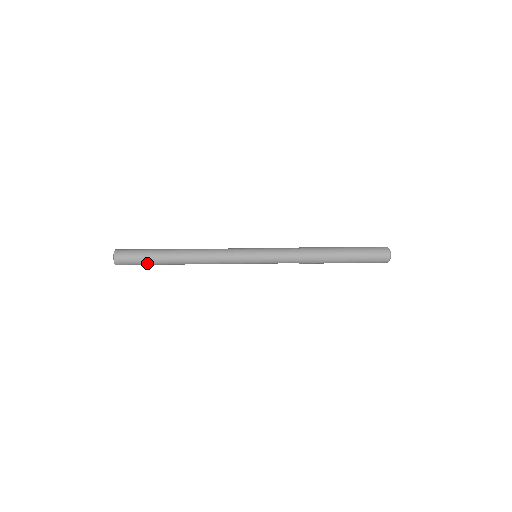
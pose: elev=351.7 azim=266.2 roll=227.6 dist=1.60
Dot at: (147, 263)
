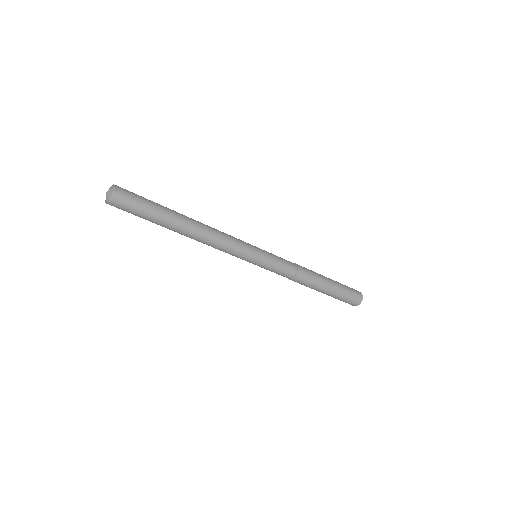
Dot at: (152, 206)
